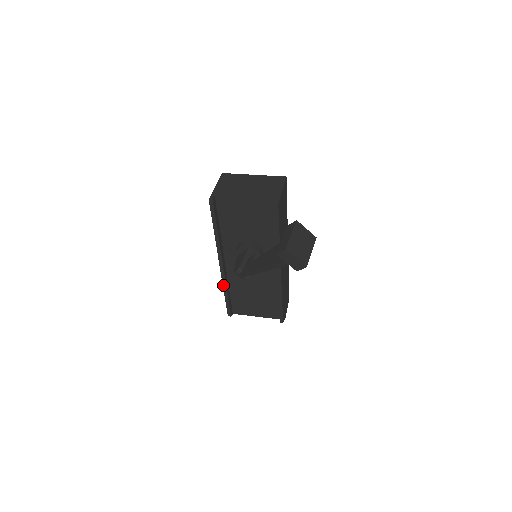
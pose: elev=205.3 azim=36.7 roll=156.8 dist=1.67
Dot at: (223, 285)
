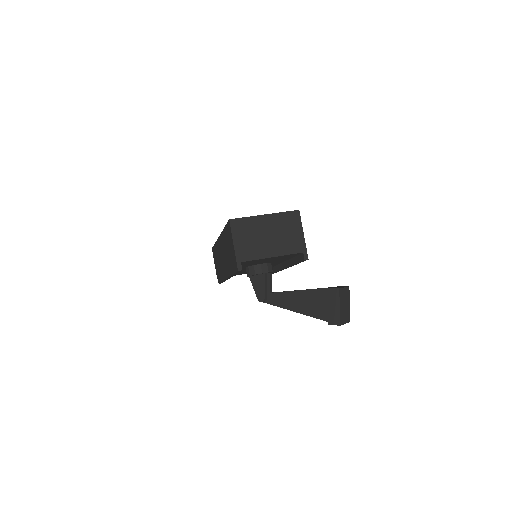
Dot at: (224, 280)
